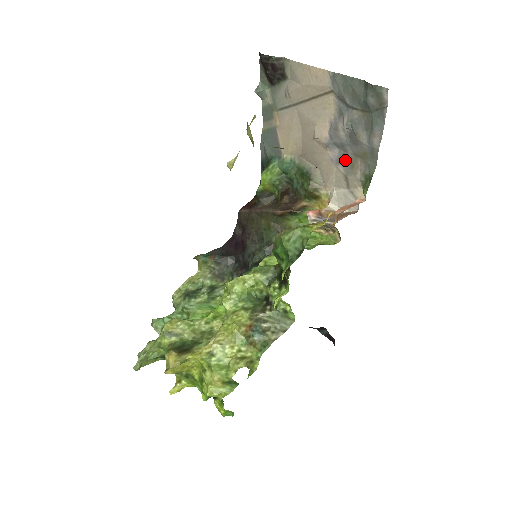
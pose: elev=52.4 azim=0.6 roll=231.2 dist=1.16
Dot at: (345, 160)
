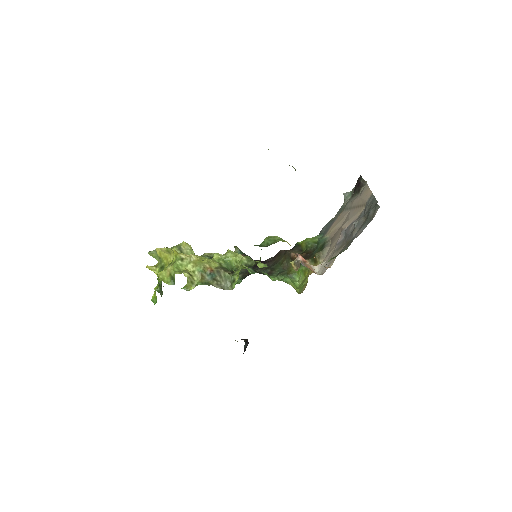
Dot at: (341, 244)
